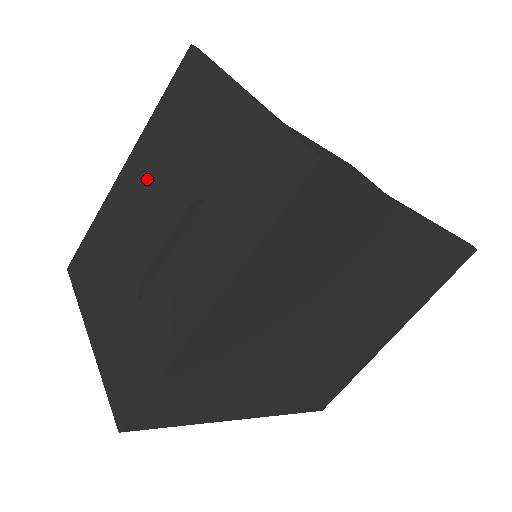
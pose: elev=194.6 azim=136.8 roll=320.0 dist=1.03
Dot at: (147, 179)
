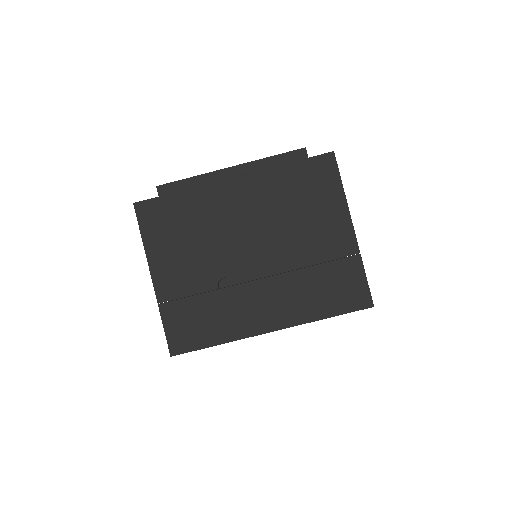
Dot at: (256, 211)
